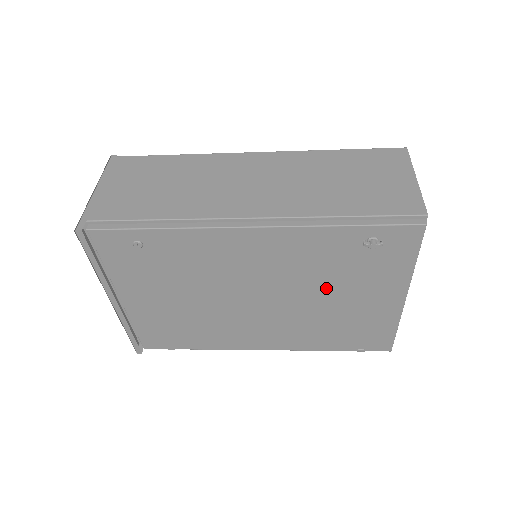
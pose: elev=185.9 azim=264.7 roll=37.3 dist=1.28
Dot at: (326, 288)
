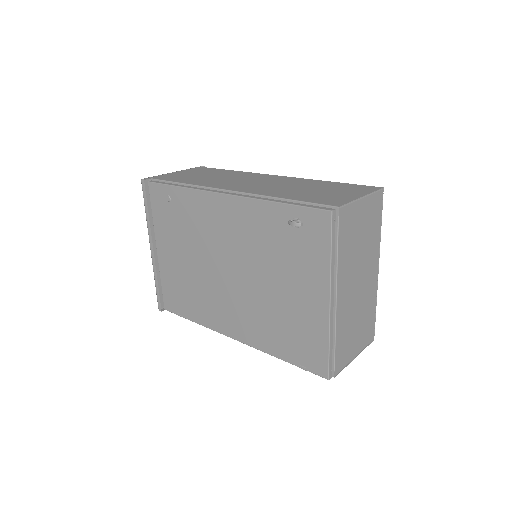
Dot at: (271, 271)
